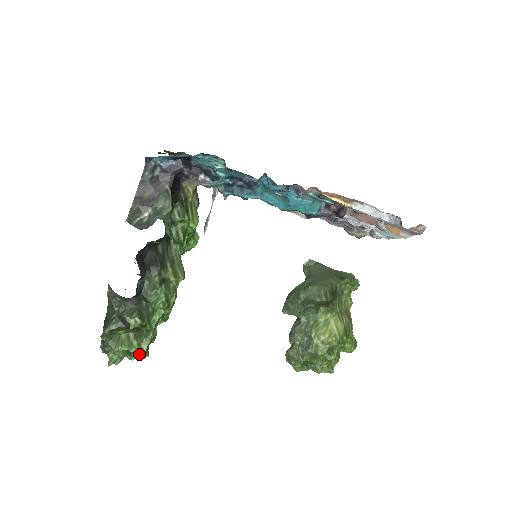
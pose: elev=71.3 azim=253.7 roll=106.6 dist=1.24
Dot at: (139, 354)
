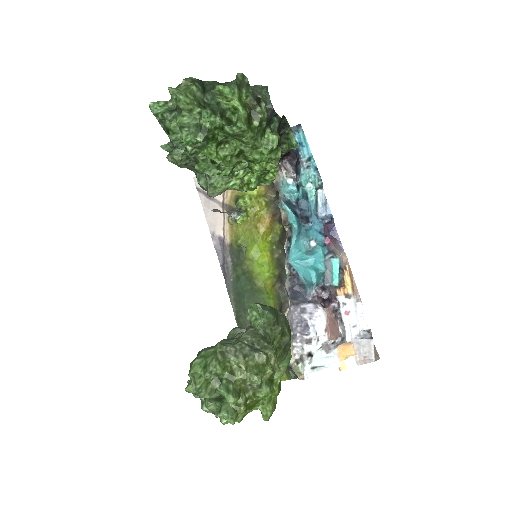
Dot at: (209, 126)
